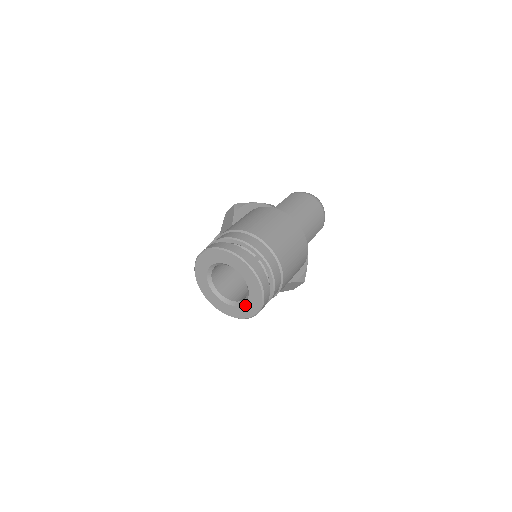
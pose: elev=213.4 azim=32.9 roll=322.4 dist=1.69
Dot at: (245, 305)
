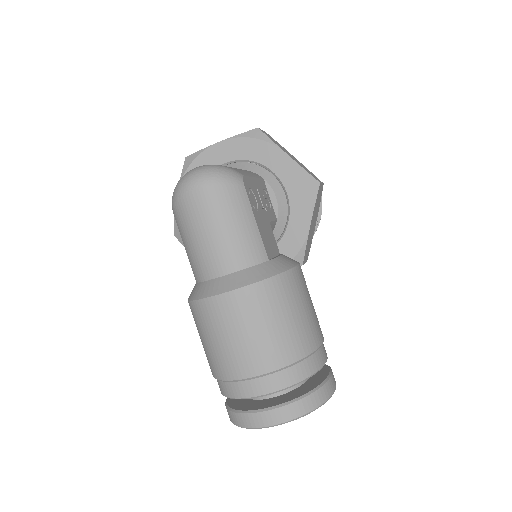
Dot at: occluded
